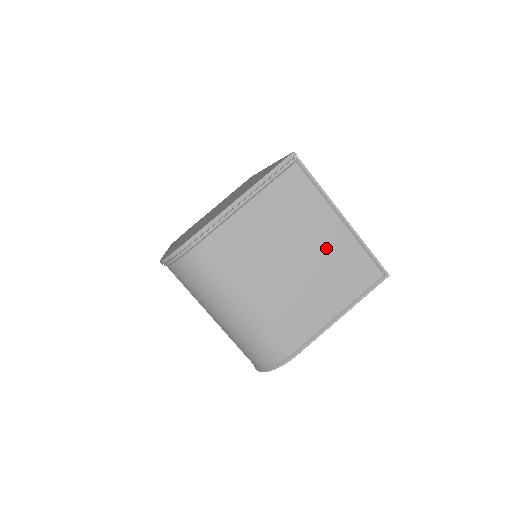
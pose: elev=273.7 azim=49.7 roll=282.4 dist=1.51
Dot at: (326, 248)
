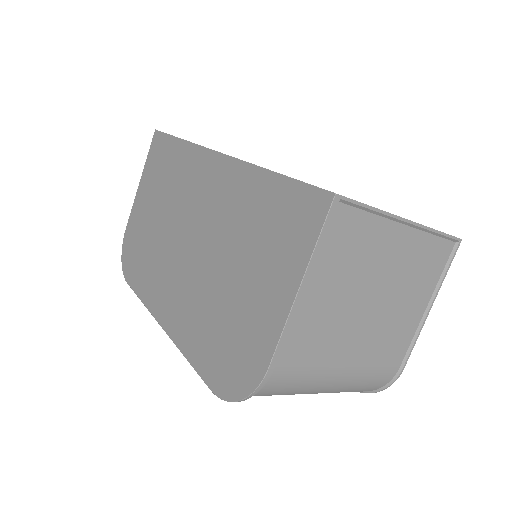
Dot at: (399, 264)
